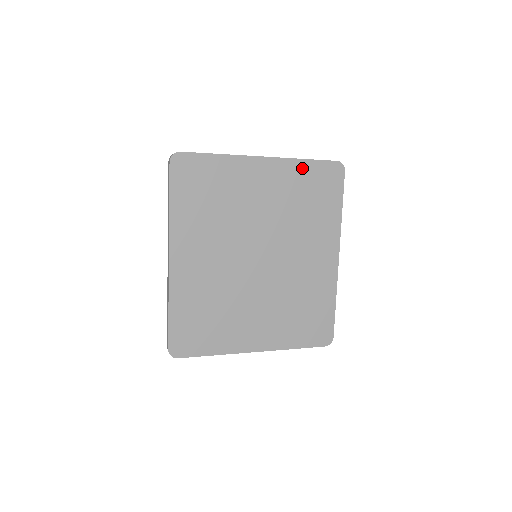
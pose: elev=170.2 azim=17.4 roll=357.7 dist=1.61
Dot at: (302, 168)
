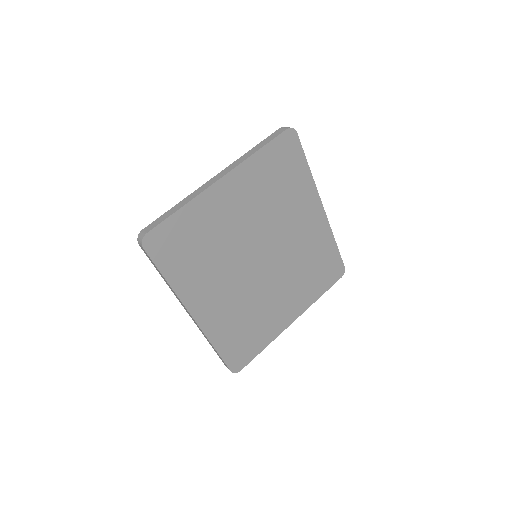
Dot at: (259, 160)
